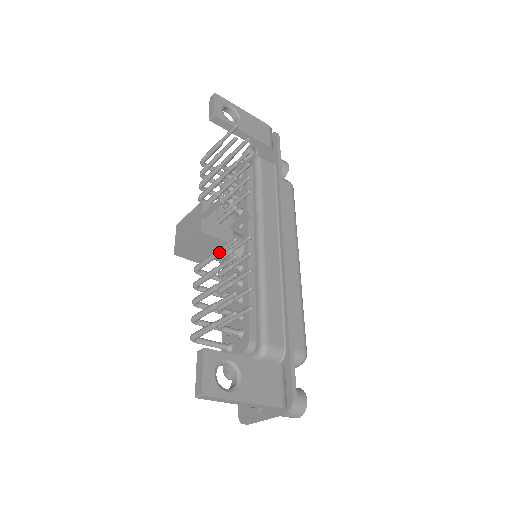
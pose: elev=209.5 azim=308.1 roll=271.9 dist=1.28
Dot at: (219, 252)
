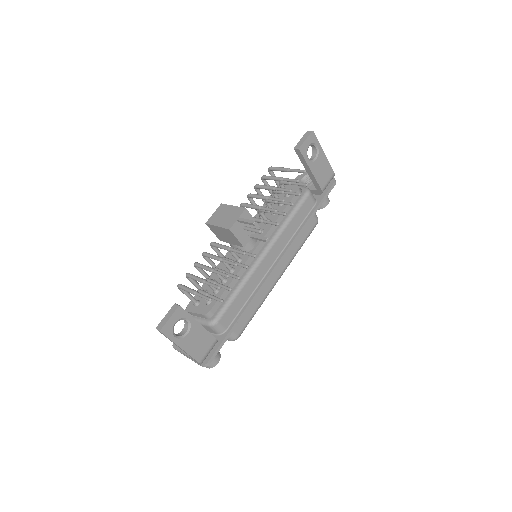
Dot at: (231, 250)
